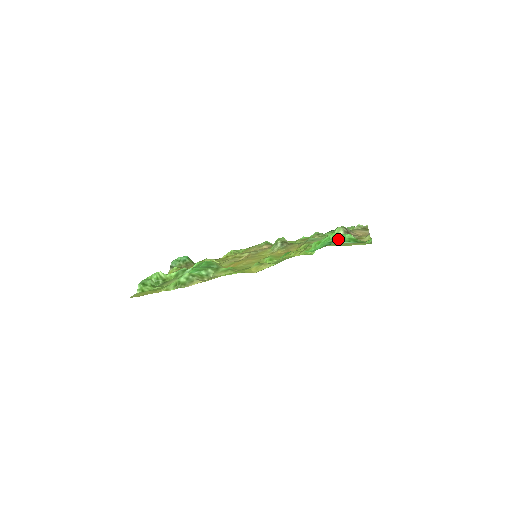
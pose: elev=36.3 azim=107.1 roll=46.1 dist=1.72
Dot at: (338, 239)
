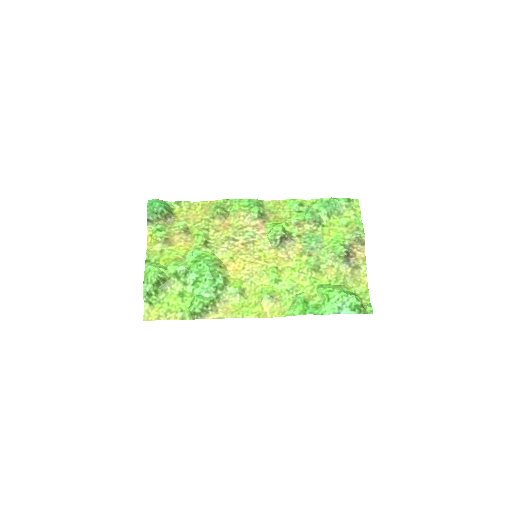
Dot at: (346, 306)
